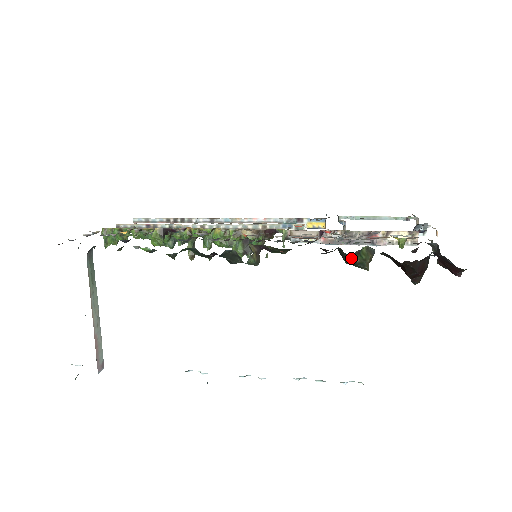
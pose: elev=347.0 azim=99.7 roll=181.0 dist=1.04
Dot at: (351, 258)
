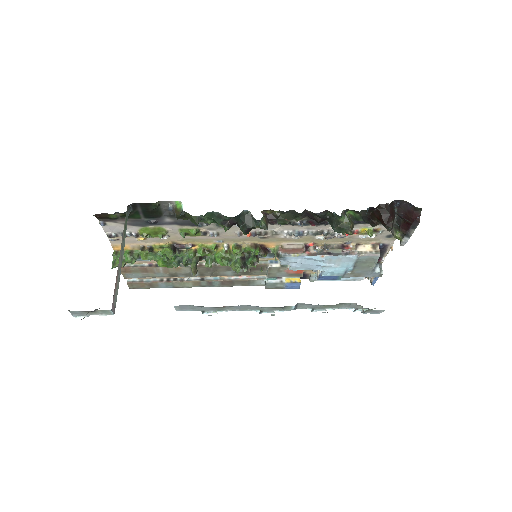
Dot at: (339, 219)
